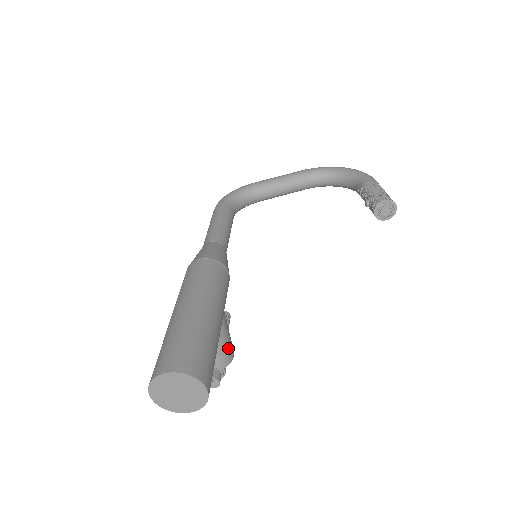
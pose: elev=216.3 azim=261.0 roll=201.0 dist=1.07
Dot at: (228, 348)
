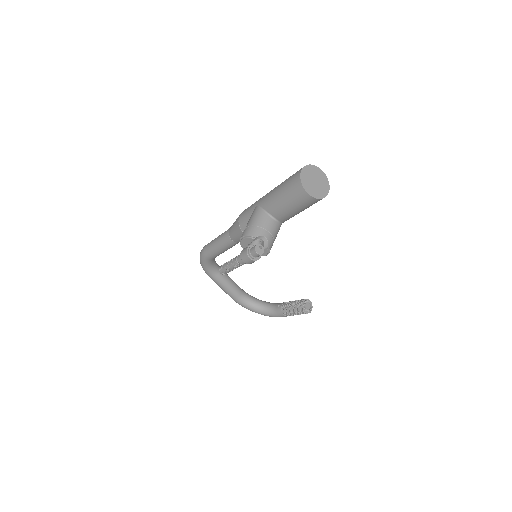
Dot at: occluded
